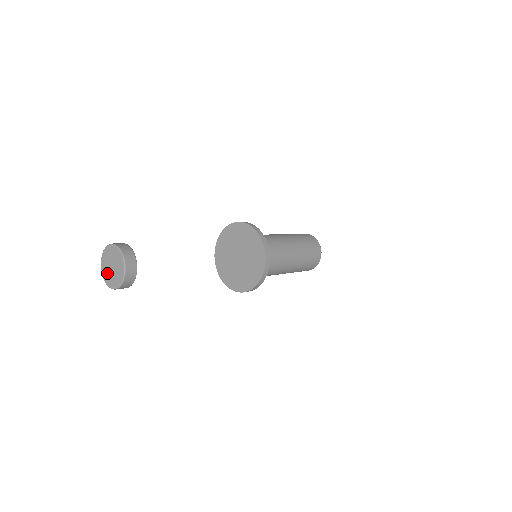
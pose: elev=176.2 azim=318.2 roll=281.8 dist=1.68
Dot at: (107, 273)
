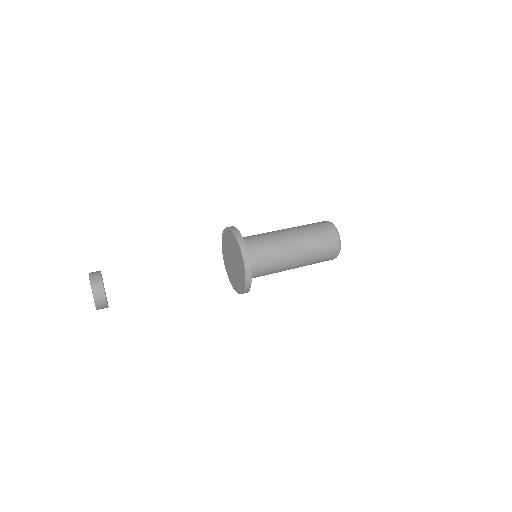
Dot at: occluded
